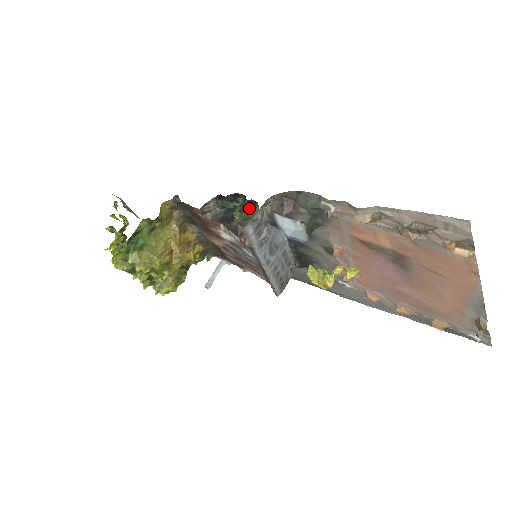
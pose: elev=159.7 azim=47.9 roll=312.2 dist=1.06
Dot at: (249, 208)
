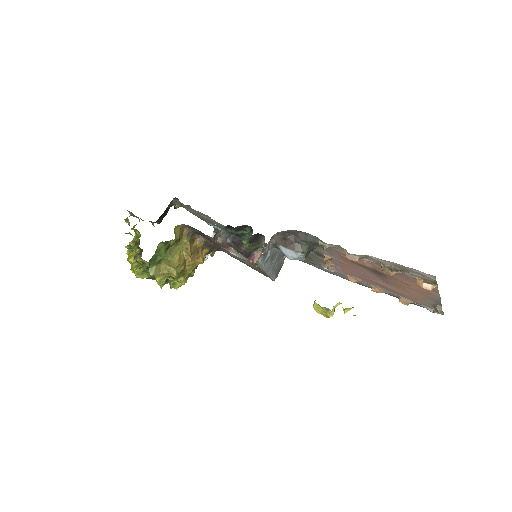
Dot at: (256, 239)
